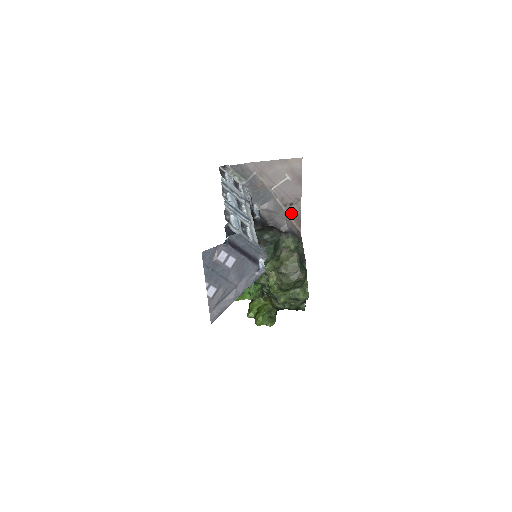
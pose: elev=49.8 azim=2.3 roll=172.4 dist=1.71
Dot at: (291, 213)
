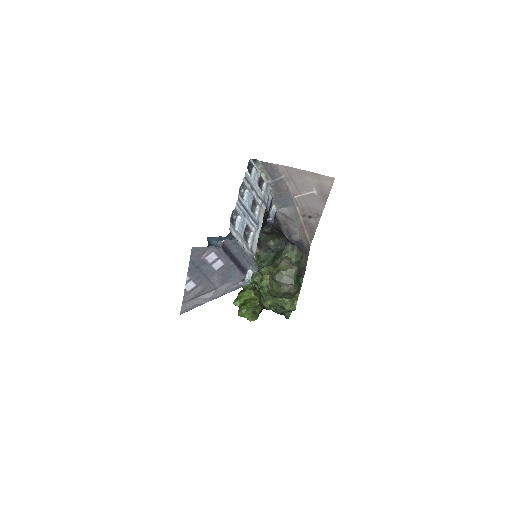
Dot at: (307, 225)
